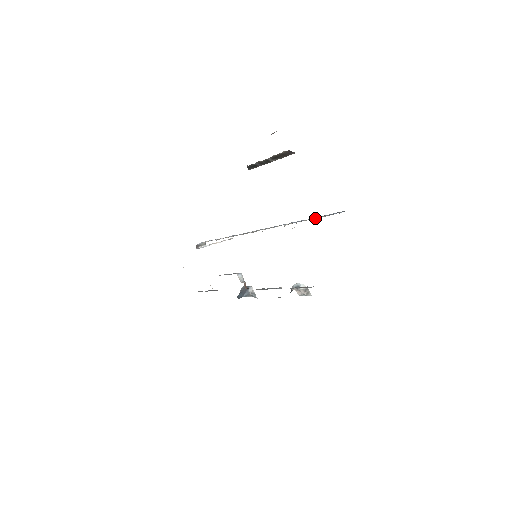
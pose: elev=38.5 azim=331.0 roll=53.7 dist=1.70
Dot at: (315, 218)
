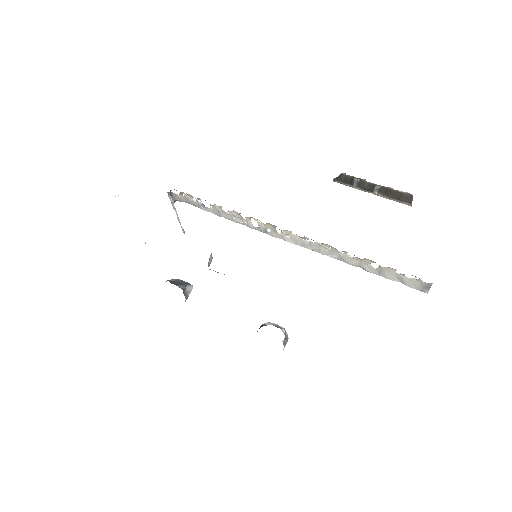
Dot at: (391, 270)
